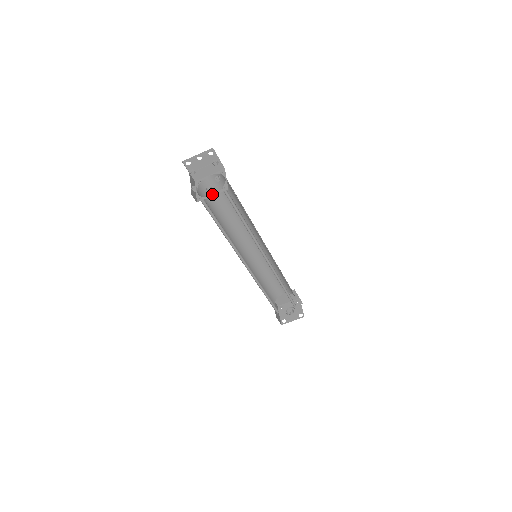
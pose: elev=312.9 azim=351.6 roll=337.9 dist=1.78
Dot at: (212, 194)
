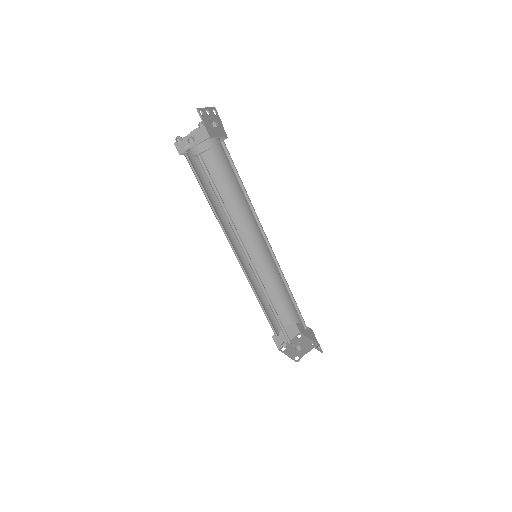
Dot at: (222, 160)
